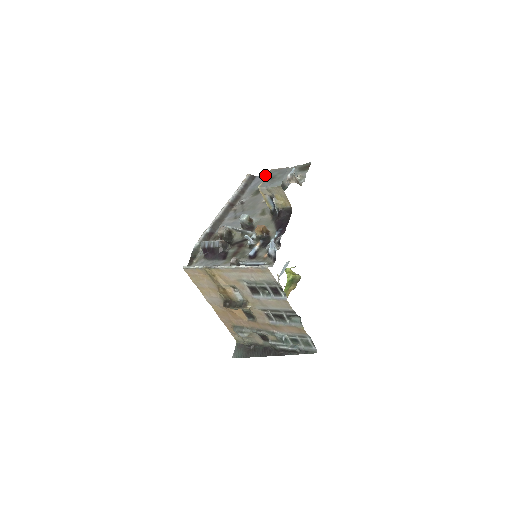
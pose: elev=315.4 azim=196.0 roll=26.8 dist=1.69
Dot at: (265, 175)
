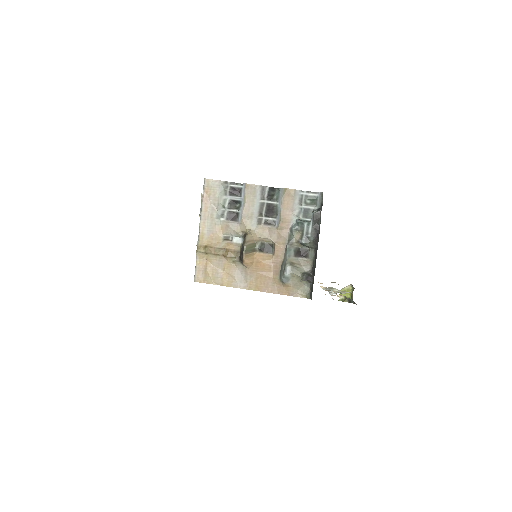
Dot at: occluded
